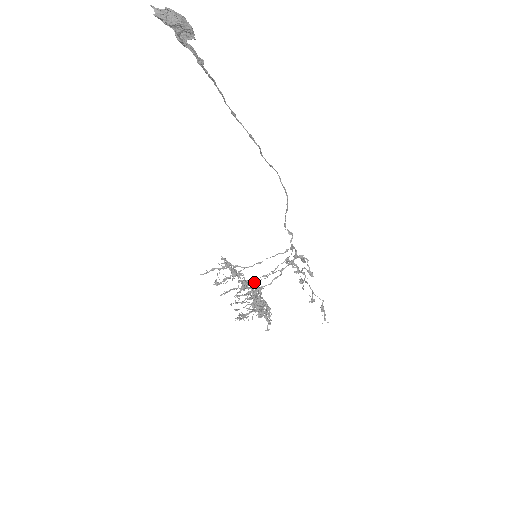
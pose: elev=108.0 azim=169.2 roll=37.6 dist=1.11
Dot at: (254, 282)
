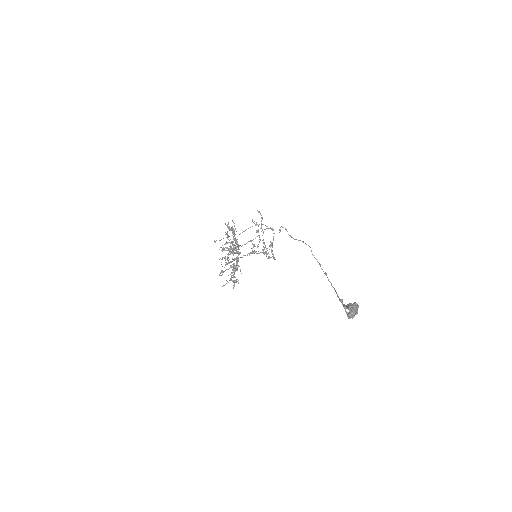
Dot at: occluded
